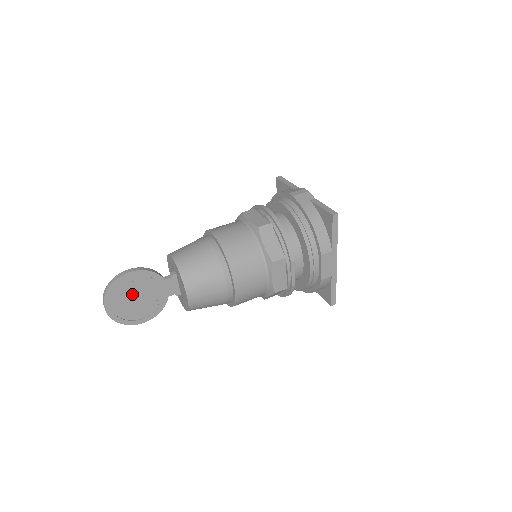
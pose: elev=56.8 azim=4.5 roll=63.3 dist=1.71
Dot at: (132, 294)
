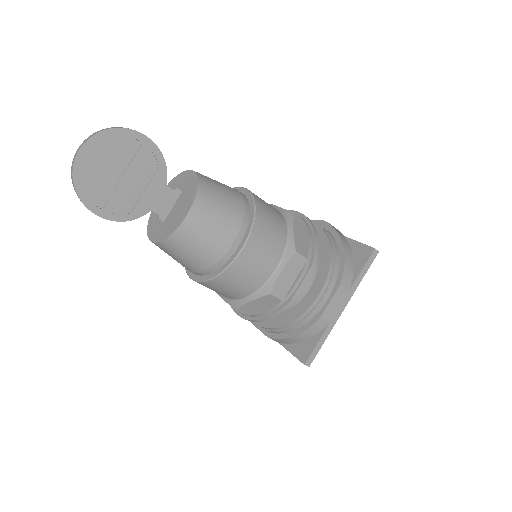
Dot at: (122, 165)
